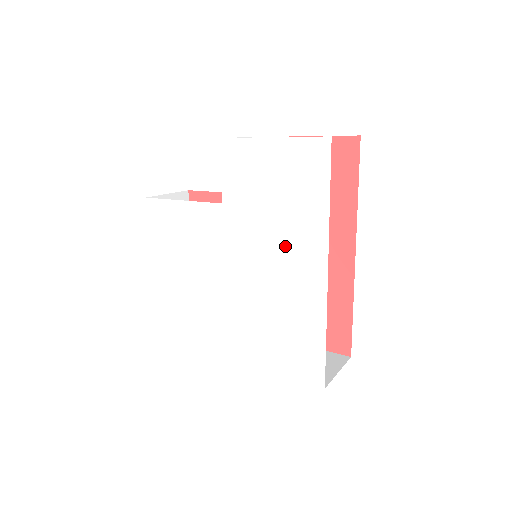
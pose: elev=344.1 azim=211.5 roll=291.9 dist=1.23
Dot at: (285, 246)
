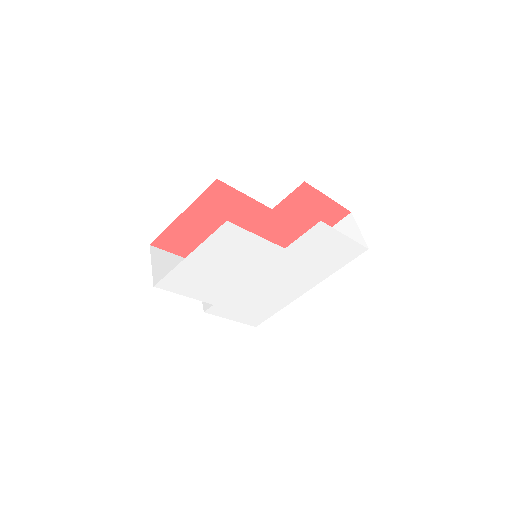
Dot at: (299, 277)
